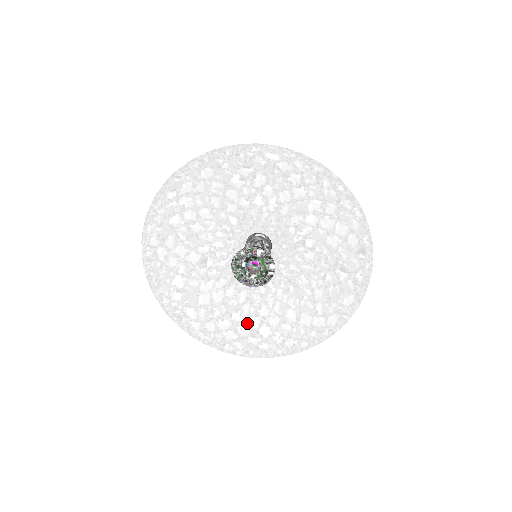
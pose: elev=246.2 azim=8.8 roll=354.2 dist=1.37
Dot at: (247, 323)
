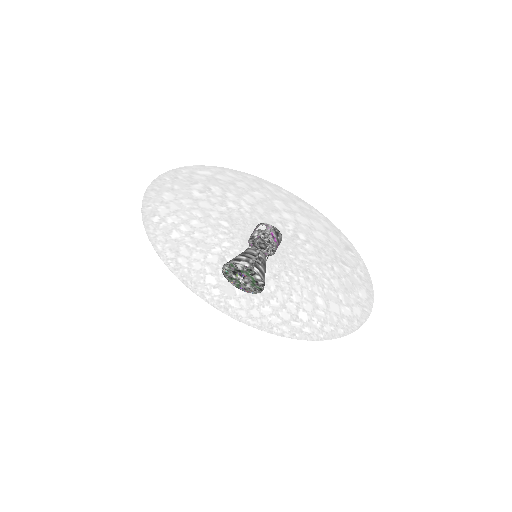
Dot at: (285, 308)
